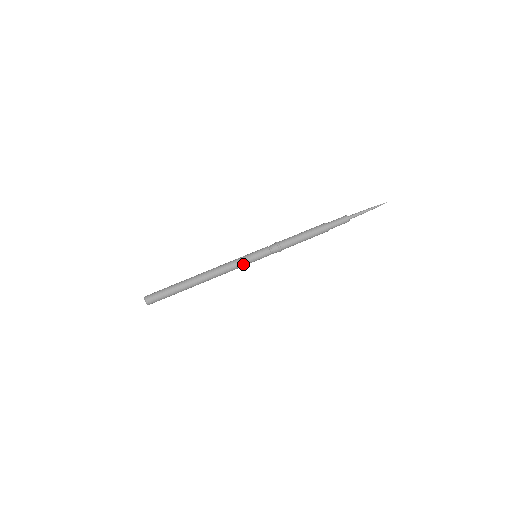
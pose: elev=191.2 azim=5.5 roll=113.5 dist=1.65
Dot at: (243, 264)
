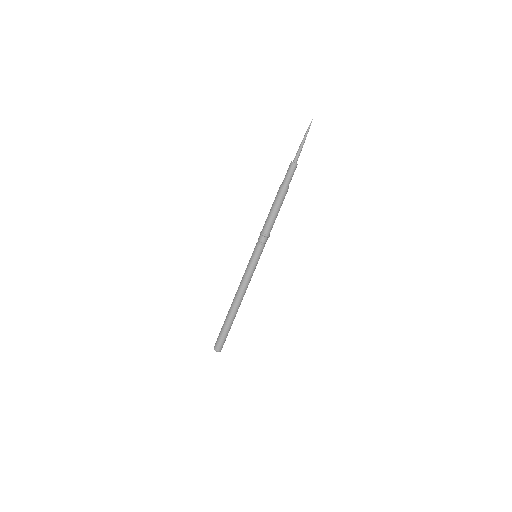
Dot at: (253, 271)
